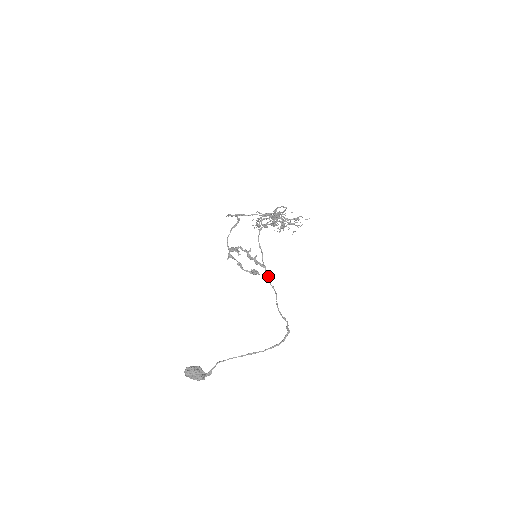
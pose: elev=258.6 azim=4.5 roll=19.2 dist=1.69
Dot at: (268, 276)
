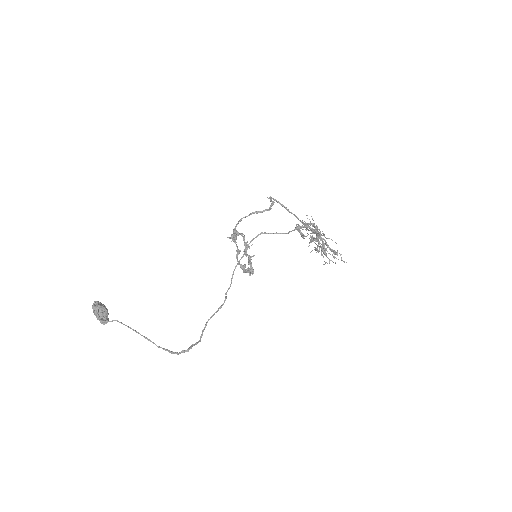
Dot at: (230, 284)
